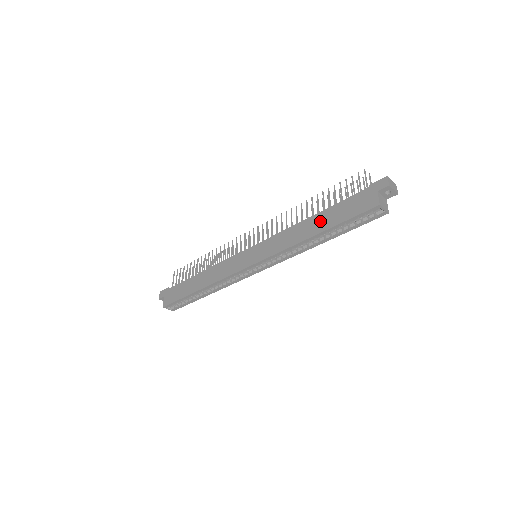
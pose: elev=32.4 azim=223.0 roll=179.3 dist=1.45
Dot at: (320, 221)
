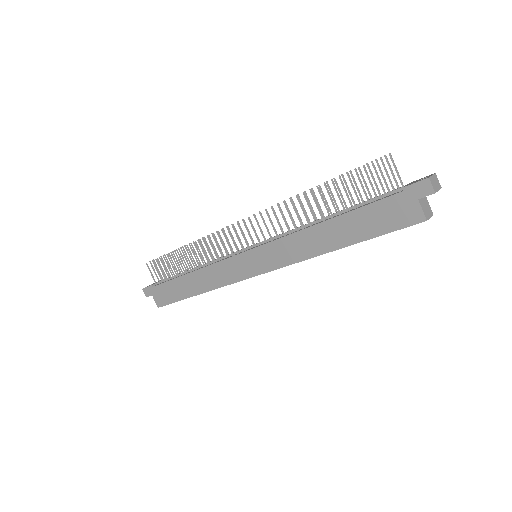
Dot at: (340, 231)
